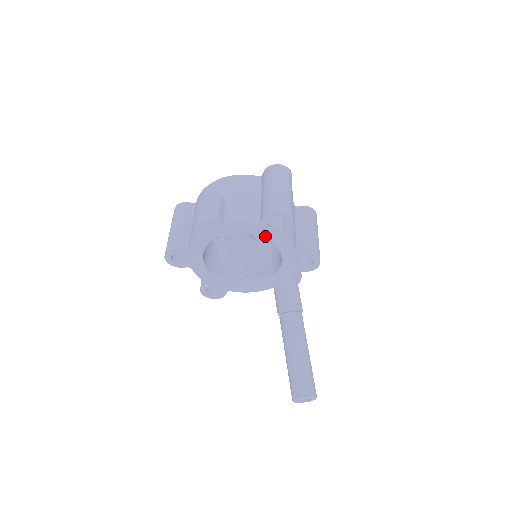
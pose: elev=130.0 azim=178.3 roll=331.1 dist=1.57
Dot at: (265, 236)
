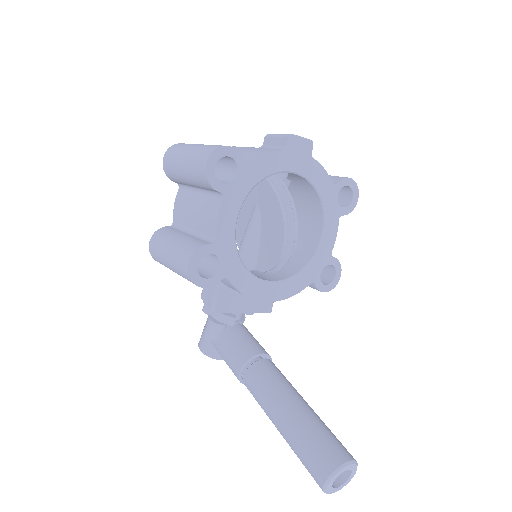
Dot at: (326, 206)
